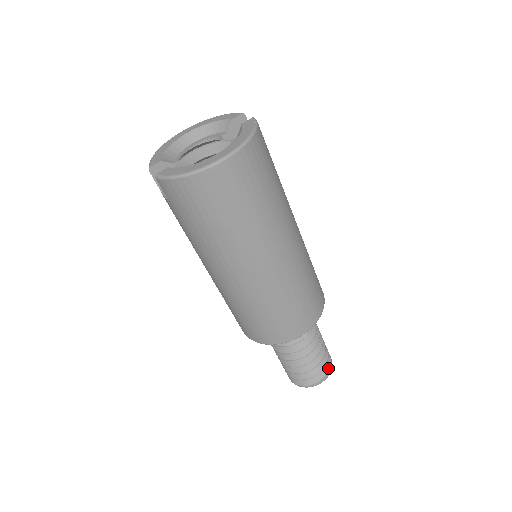
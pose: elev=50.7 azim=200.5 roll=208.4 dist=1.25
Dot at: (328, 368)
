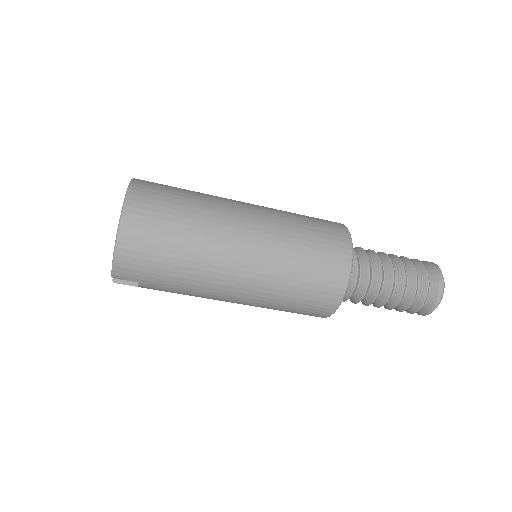
Dot at: (433, 269)
